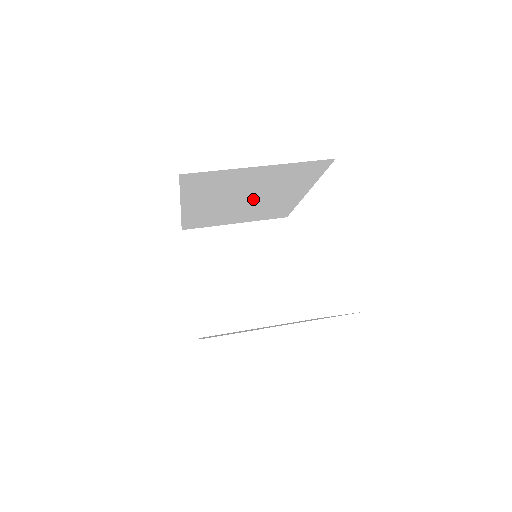
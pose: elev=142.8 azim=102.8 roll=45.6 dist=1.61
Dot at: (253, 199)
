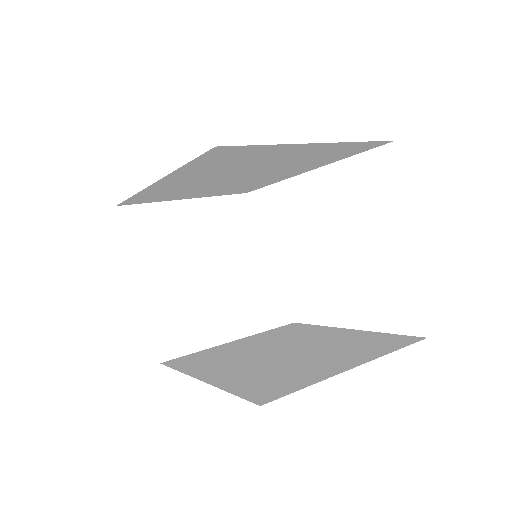
Dot at: (246, 176)
